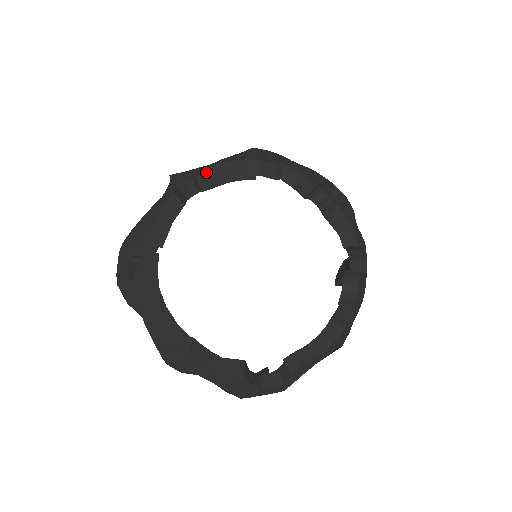
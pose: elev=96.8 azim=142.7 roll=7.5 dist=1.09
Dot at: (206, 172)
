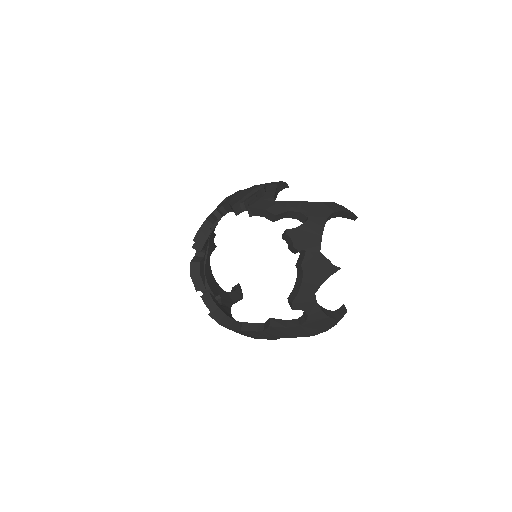
Dot at: (195, 241)
